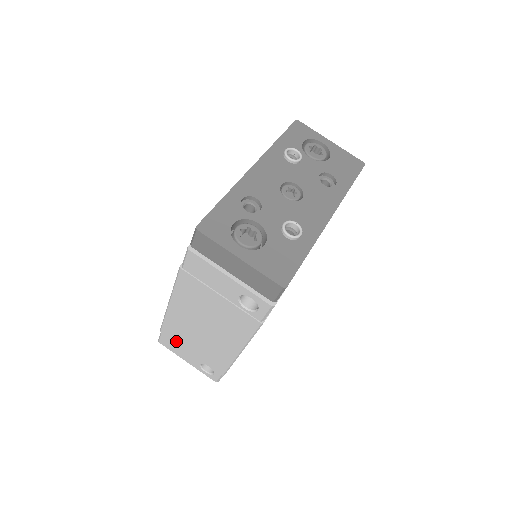
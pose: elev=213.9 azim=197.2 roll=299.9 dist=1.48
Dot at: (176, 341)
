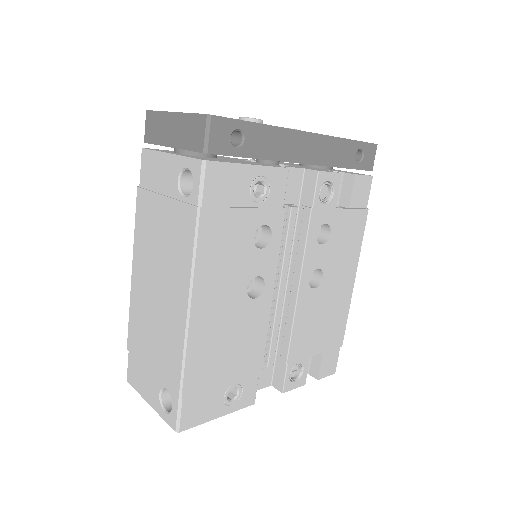
Dot at: (138, 355)
